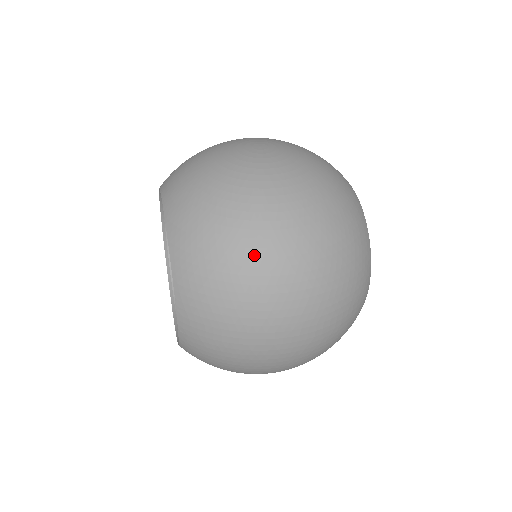
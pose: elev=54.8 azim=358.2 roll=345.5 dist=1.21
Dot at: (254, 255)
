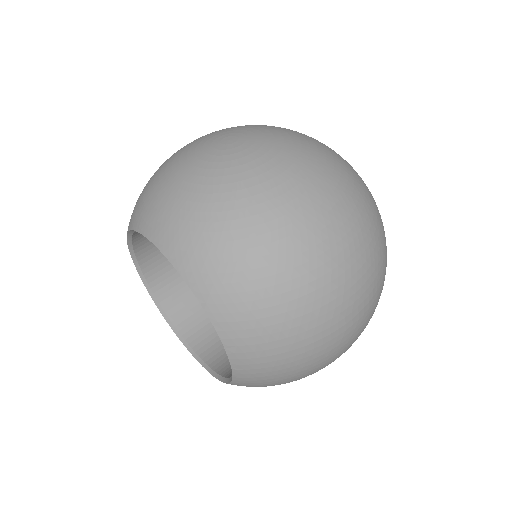
Dot at: (291, 255)
